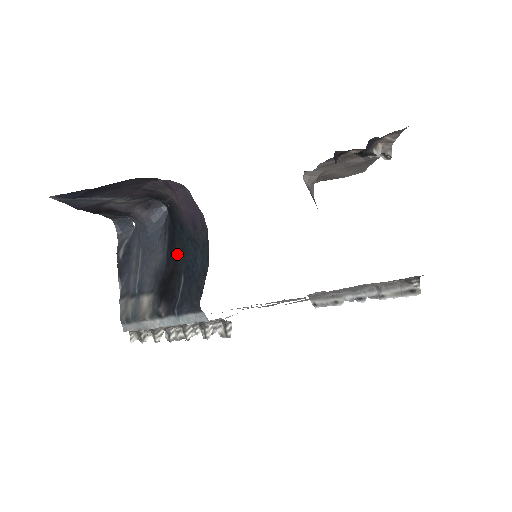
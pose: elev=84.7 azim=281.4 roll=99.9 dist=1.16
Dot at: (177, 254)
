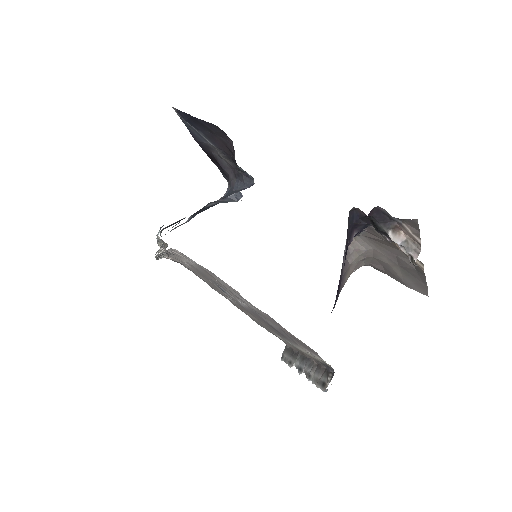
Dot at: occluded
